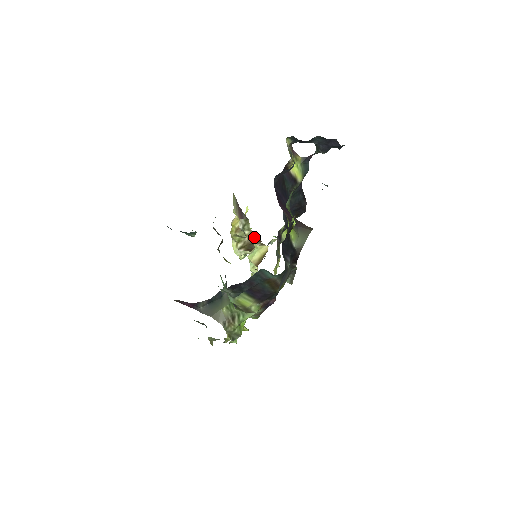
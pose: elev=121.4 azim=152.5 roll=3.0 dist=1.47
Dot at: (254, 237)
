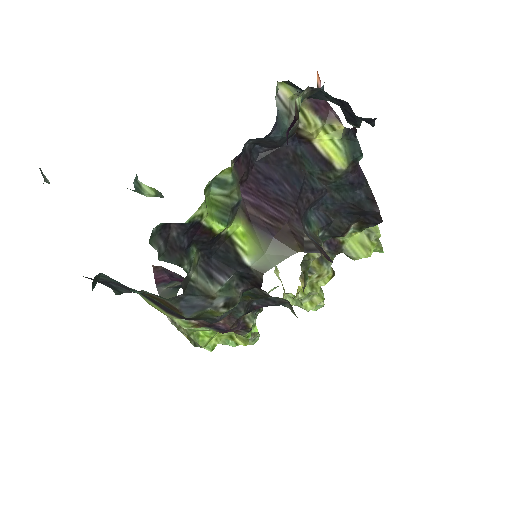
Dot at: occluded
